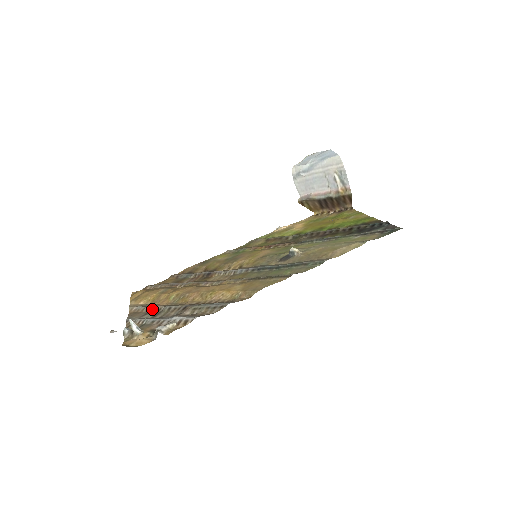
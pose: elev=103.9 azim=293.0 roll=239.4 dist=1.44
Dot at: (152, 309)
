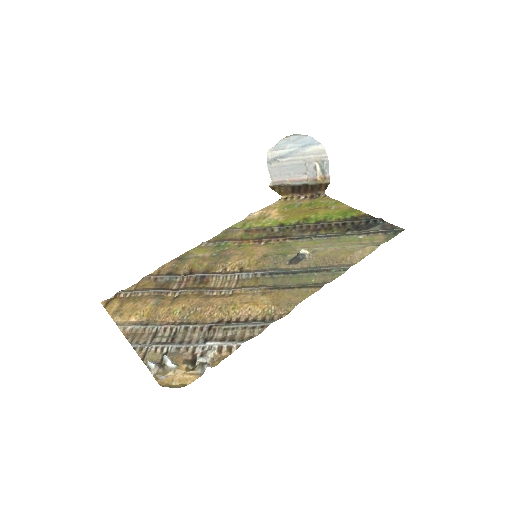
Dot at: (159, 329)
